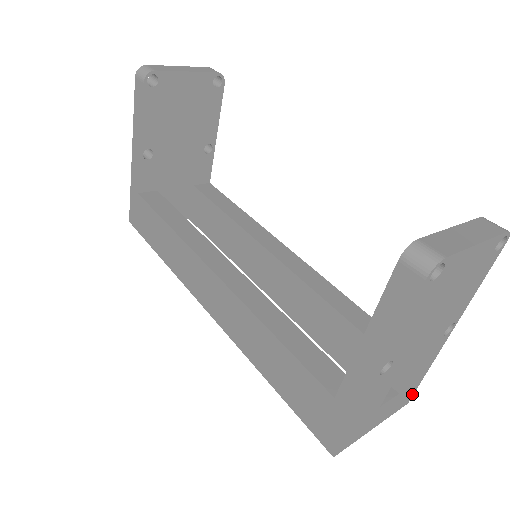
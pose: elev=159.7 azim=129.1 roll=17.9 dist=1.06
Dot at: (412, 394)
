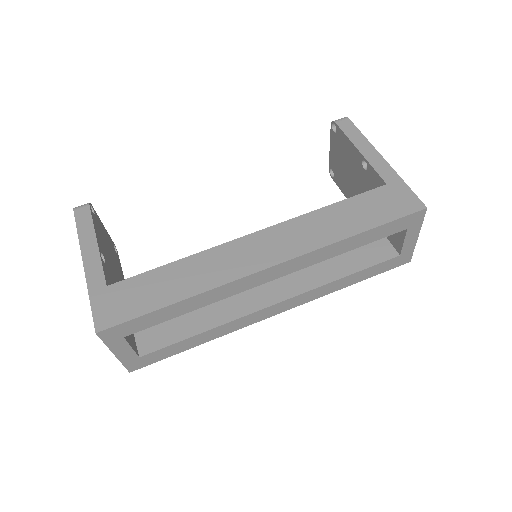
Dot at: occluded
